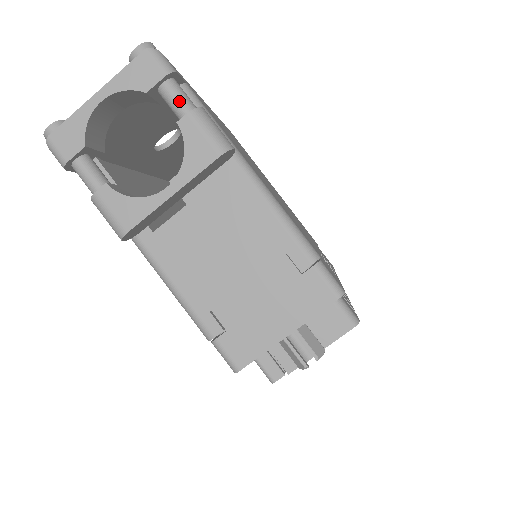
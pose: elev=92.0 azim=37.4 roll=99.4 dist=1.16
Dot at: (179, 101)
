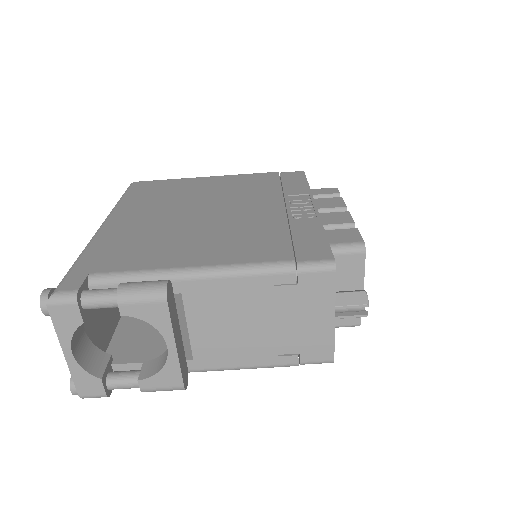
Dot at: (104, 303)
